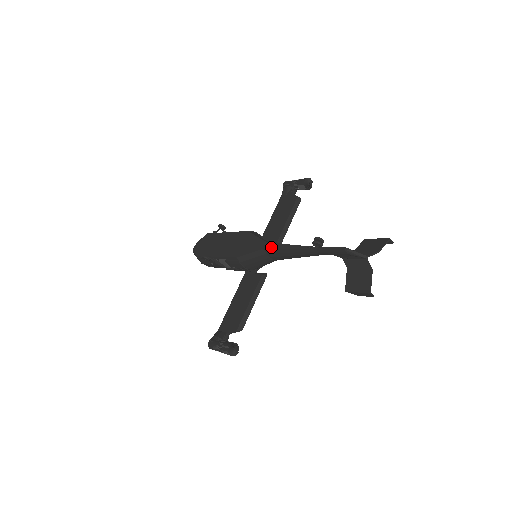
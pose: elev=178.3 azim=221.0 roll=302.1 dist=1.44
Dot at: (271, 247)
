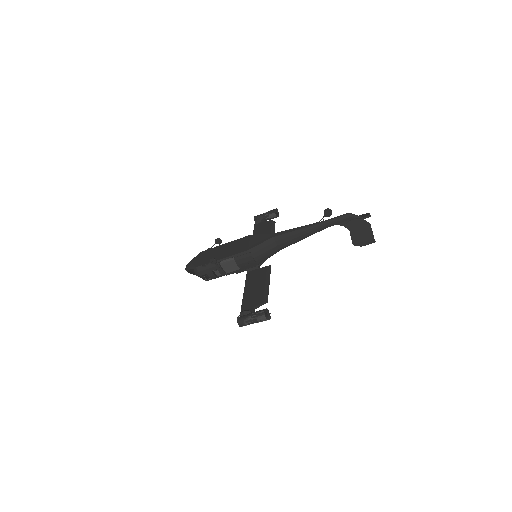
Dot at: (280, 234)
